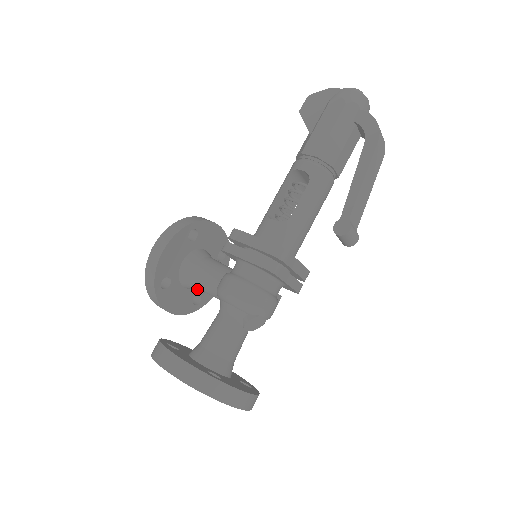
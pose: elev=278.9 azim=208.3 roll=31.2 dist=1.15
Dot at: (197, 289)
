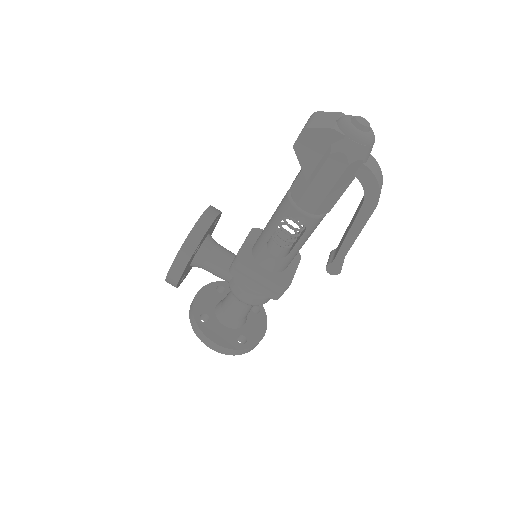
Dot at: occluded
